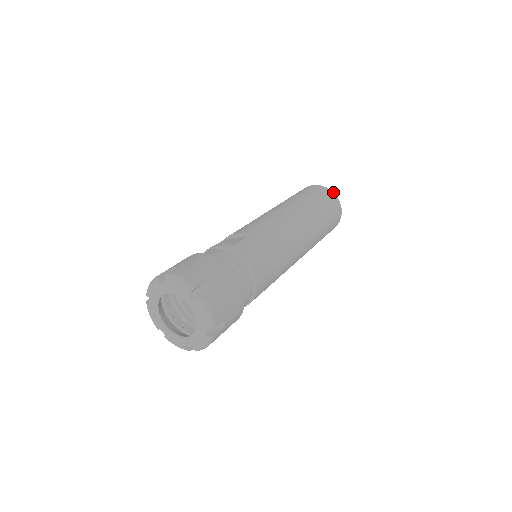
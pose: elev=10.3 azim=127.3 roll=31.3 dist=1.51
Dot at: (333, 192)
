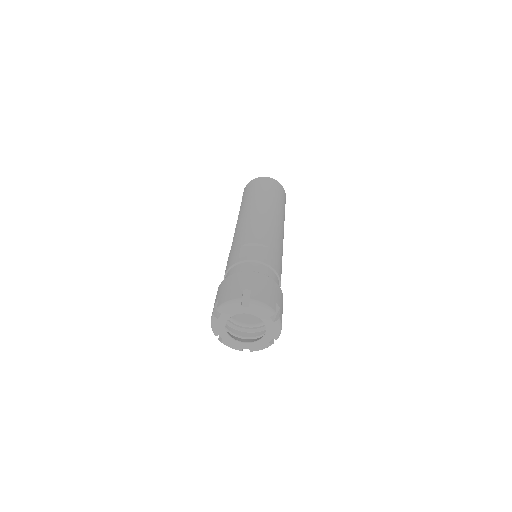
Dot at: occluded
